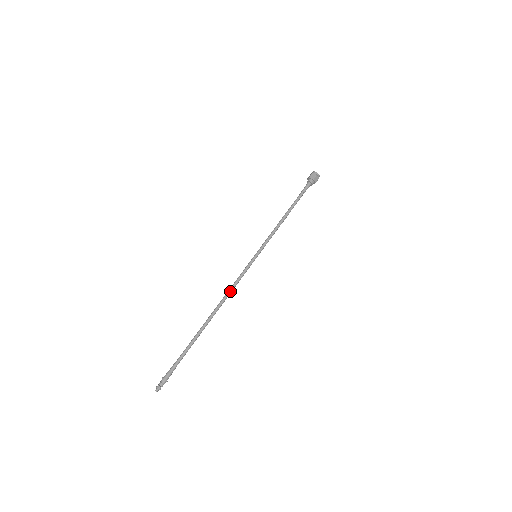
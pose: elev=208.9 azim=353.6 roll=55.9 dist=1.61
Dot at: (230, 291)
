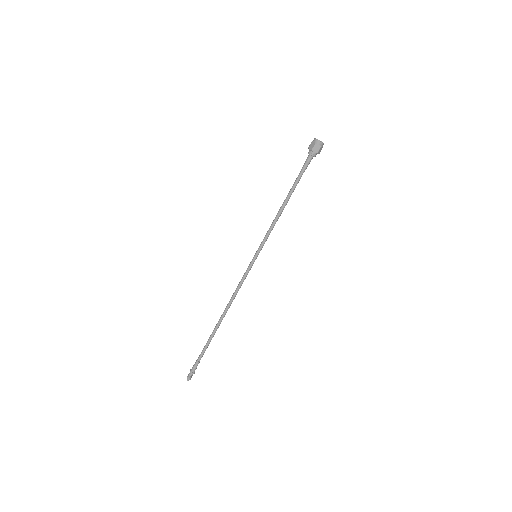
Dot at: (234, 295)
